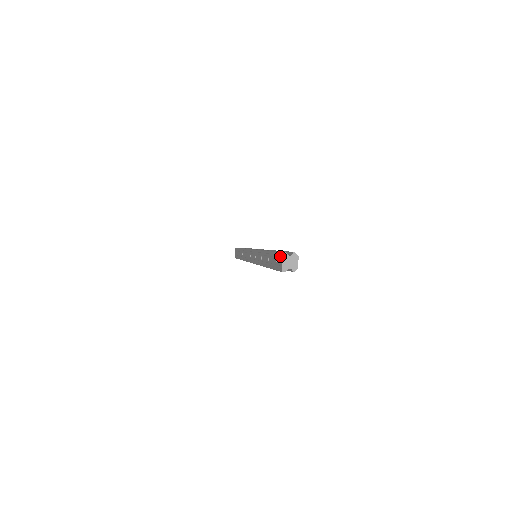
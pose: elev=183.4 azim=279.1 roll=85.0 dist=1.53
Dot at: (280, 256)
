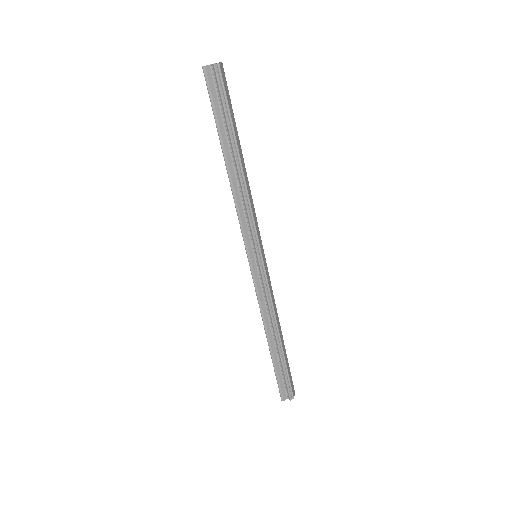
Dot at: occluded
